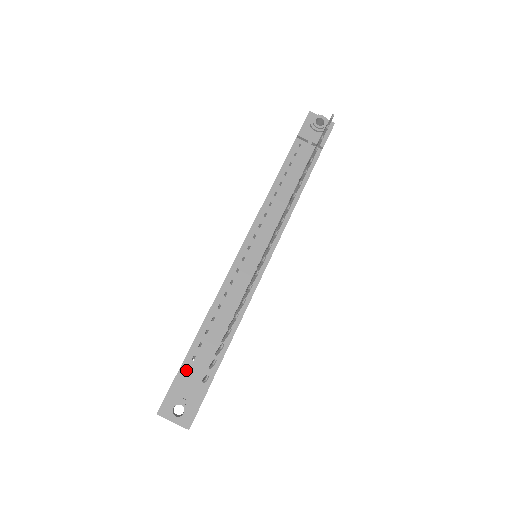
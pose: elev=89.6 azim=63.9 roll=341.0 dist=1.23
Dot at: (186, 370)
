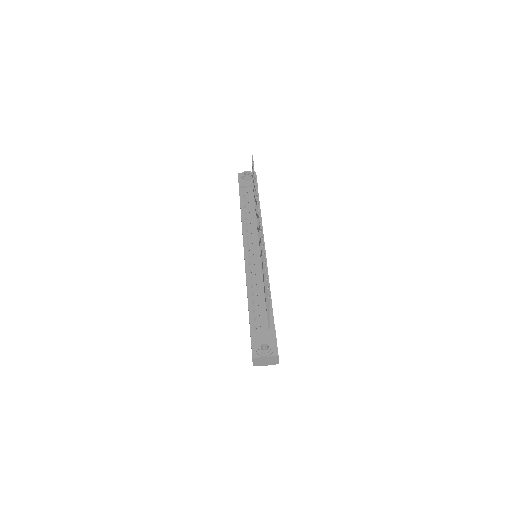
Dot at: (254, 330)
